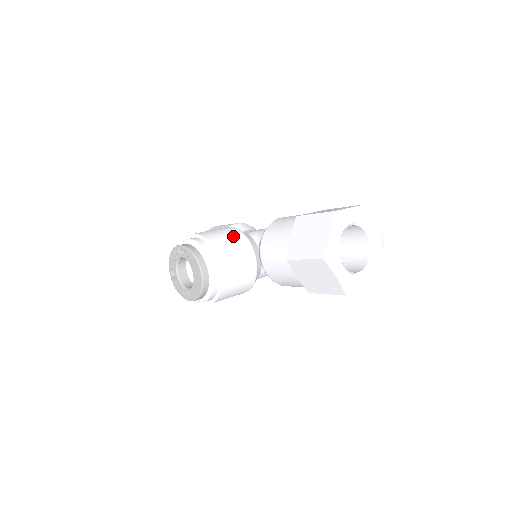
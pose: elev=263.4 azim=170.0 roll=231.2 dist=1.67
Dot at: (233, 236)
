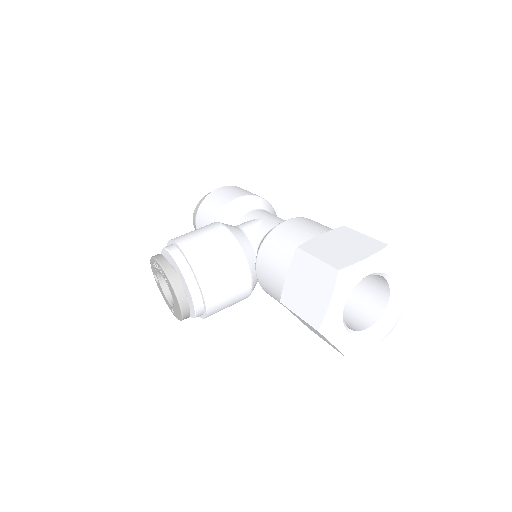
Dot at: (222, 248)
